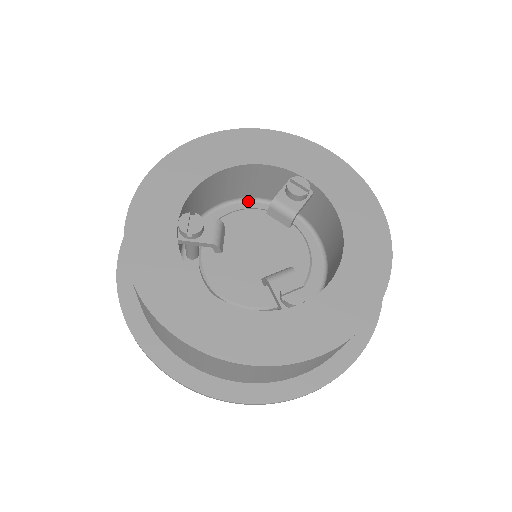
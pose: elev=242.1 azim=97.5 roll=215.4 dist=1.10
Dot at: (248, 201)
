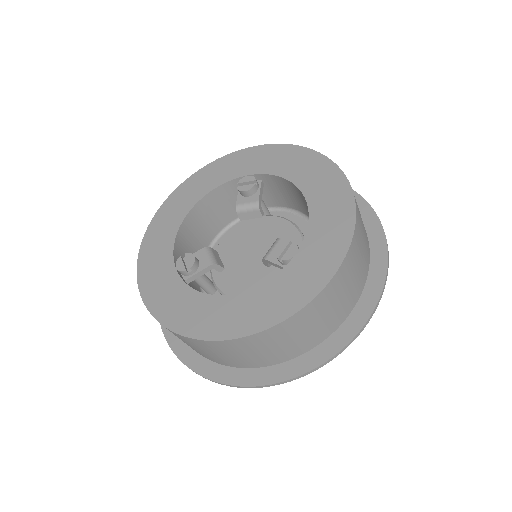
Dot at: (230, 227)
